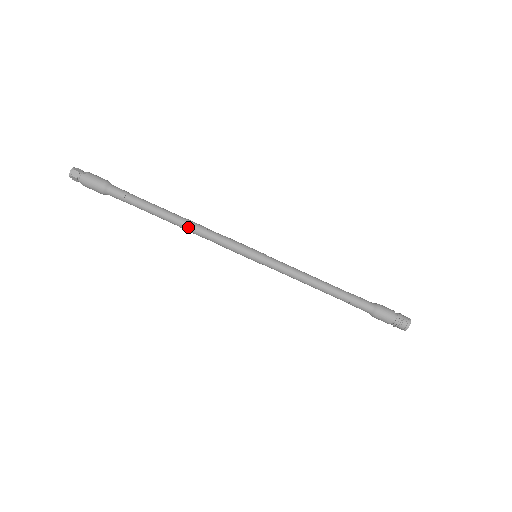
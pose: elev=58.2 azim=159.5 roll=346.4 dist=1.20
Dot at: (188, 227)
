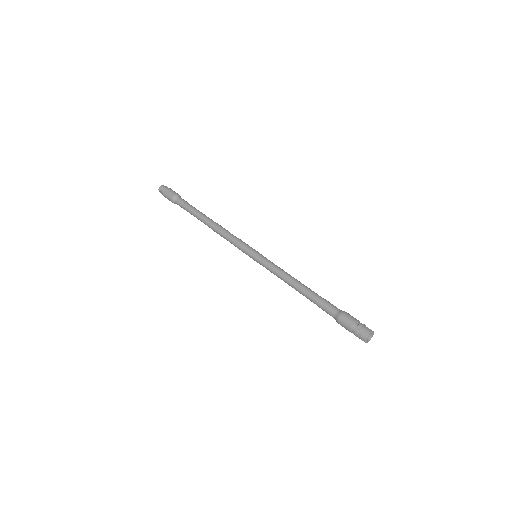
Dot at: occluded
